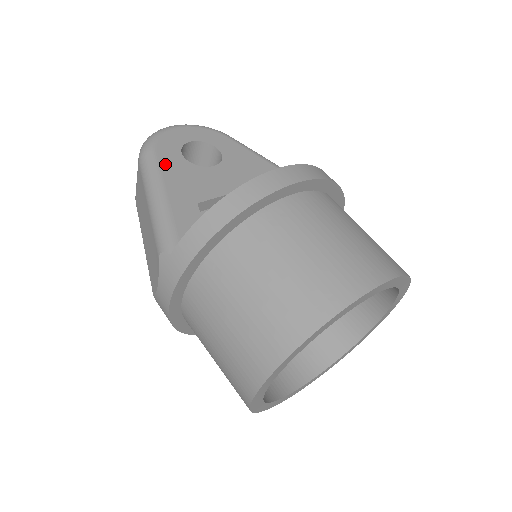
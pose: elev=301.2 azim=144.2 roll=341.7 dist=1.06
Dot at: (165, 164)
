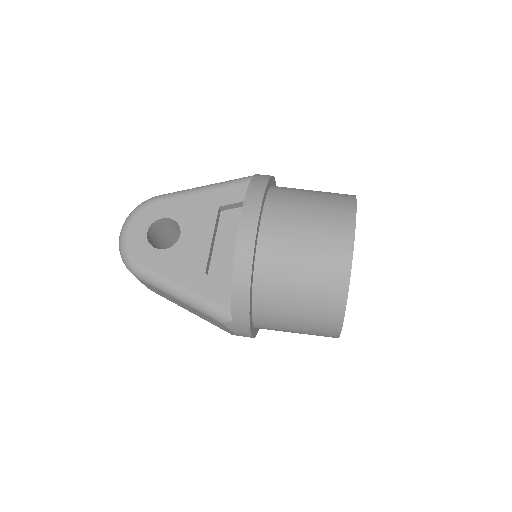
Dot at: (158, 268)
